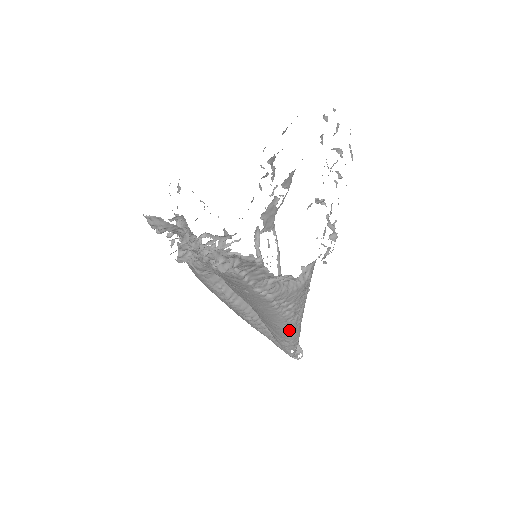
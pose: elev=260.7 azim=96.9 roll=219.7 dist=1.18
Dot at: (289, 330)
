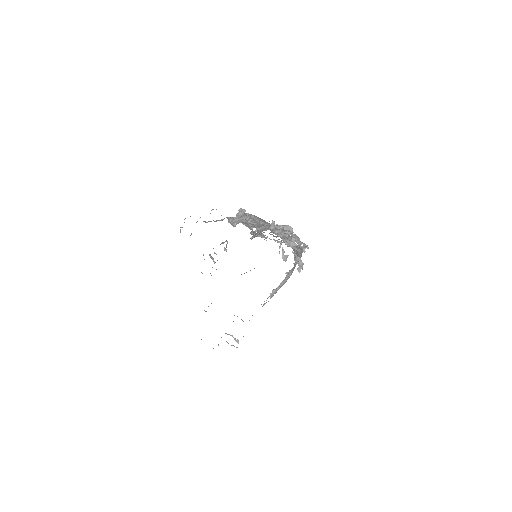
Dot at: occluded
